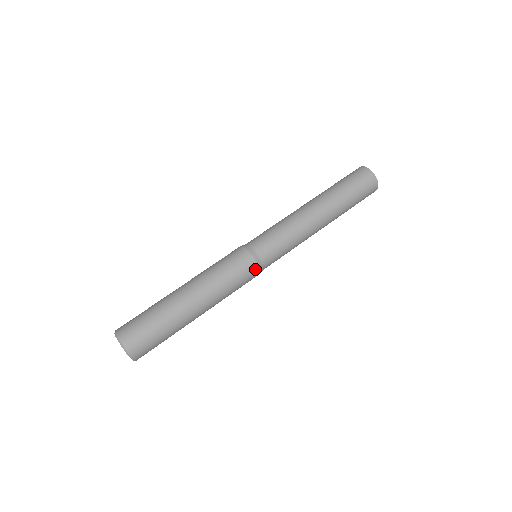
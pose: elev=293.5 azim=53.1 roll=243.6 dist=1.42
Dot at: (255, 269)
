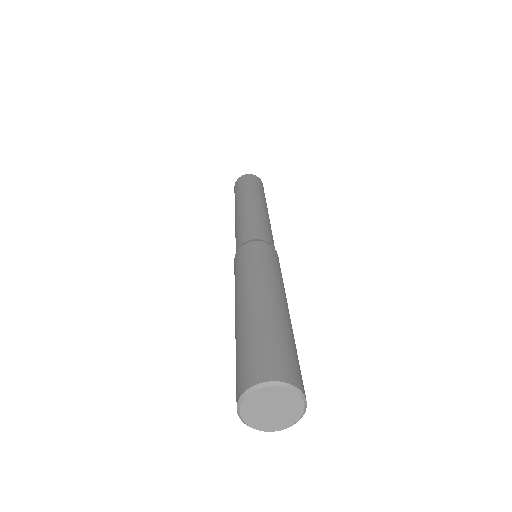
Dot at: (271, 248)
